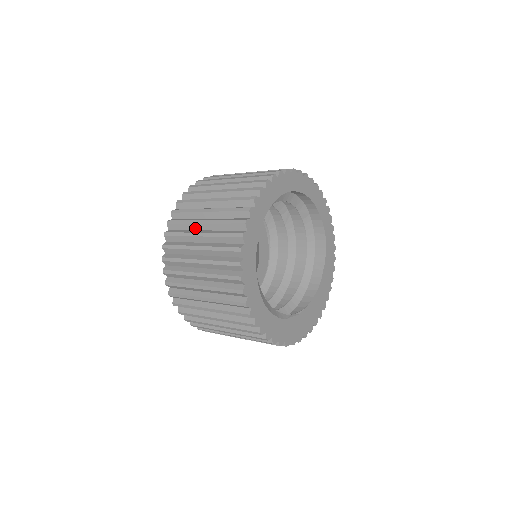
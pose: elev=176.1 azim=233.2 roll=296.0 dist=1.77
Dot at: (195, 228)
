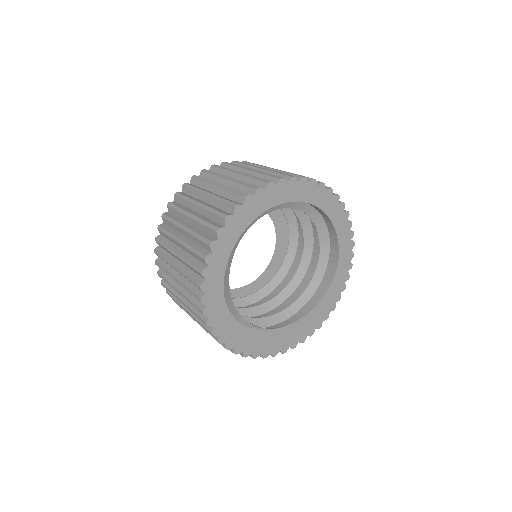
Dot at: (199, 197)
